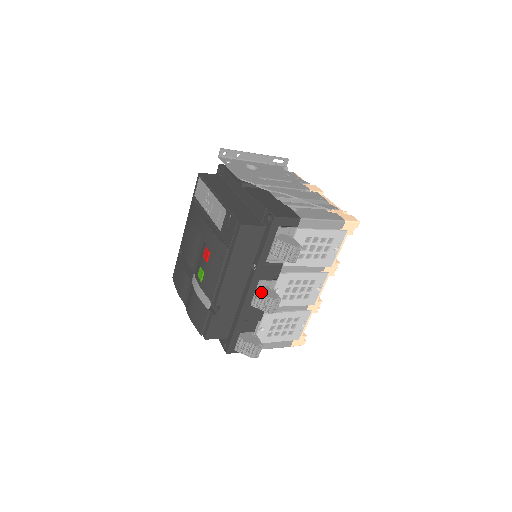
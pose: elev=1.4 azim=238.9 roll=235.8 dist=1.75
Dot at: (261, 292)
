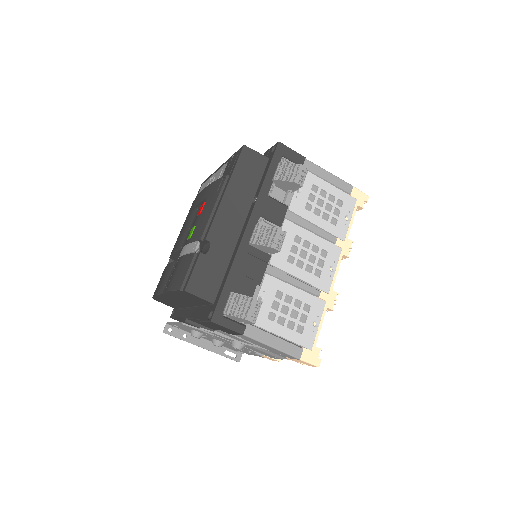
Dot at: (262, 225)
